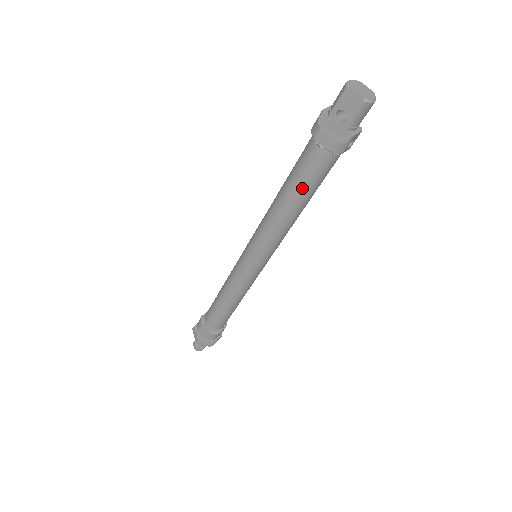
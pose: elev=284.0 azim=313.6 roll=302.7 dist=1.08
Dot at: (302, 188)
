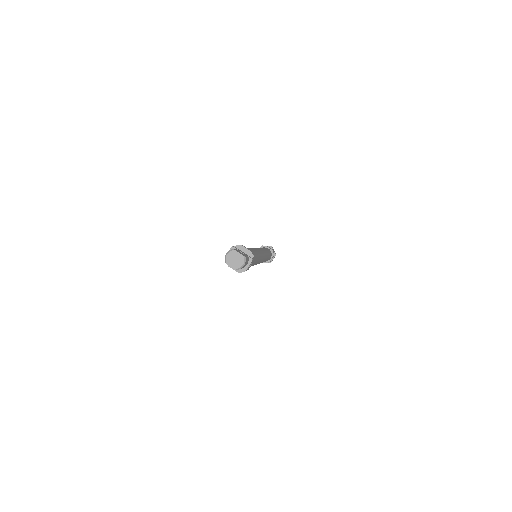
Dot at: occluded
